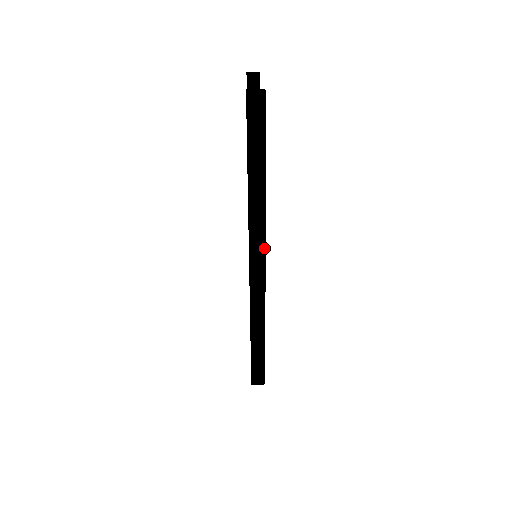
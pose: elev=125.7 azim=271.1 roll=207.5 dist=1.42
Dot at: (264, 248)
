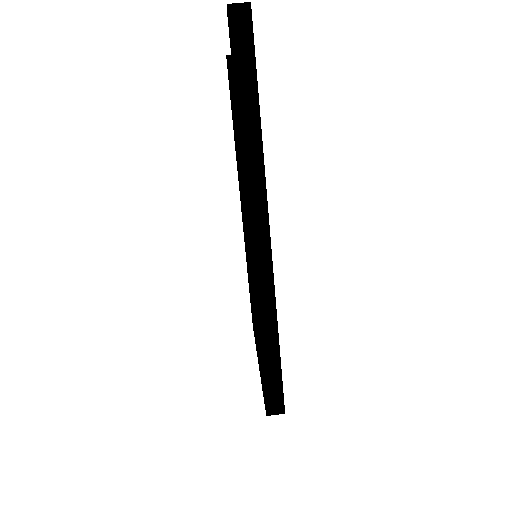
Dot at: (266, 213)
